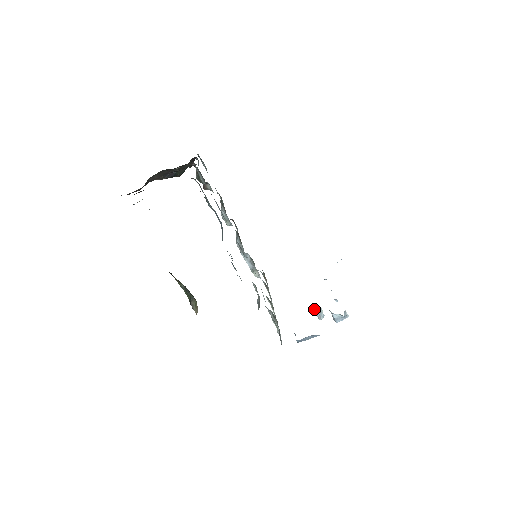
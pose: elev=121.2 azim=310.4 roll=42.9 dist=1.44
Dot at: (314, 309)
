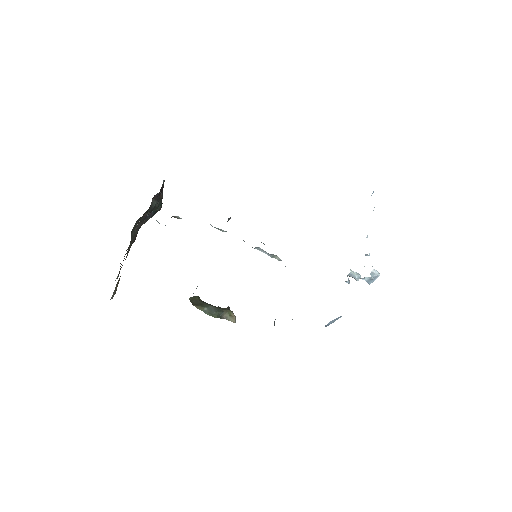
Dot at: occluded
